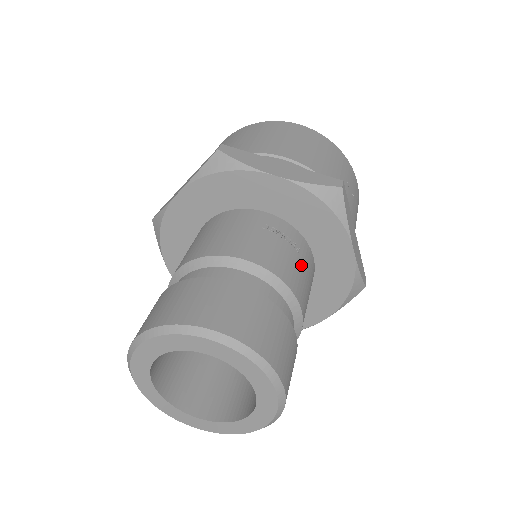
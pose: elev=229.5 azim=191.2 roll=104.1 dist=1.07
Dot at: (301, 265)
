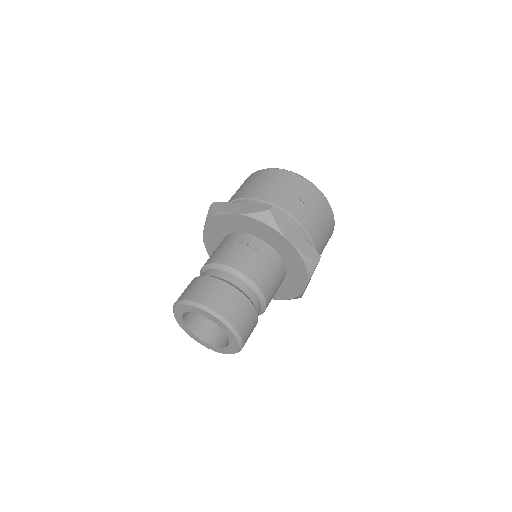
Dot at: (258, 259)
